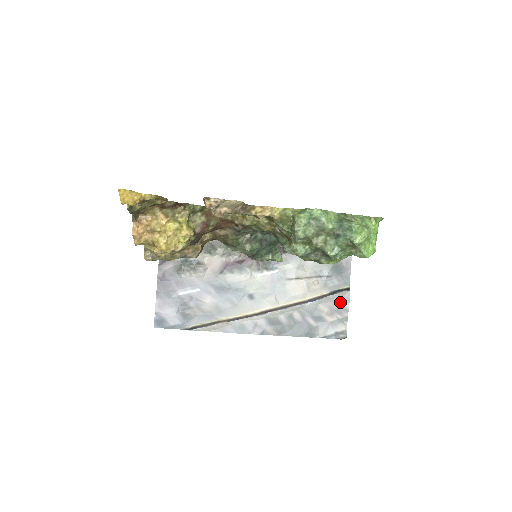
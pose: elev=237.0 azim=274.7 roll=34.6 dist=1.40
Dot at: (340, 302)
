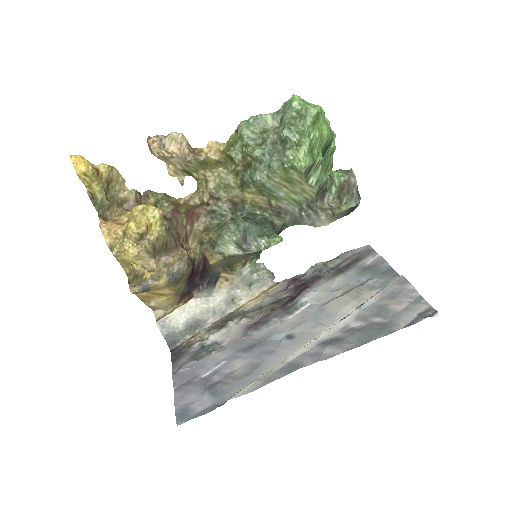
Dot at: (399, 288)
